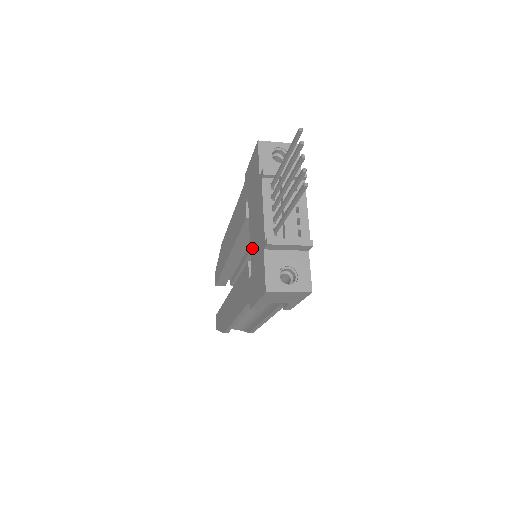
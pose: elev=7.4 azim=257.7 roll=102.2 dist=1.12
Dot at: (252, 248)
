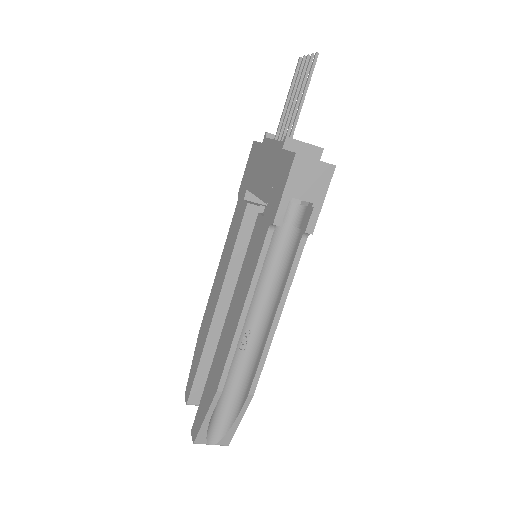
Dot at: (263, 190)
